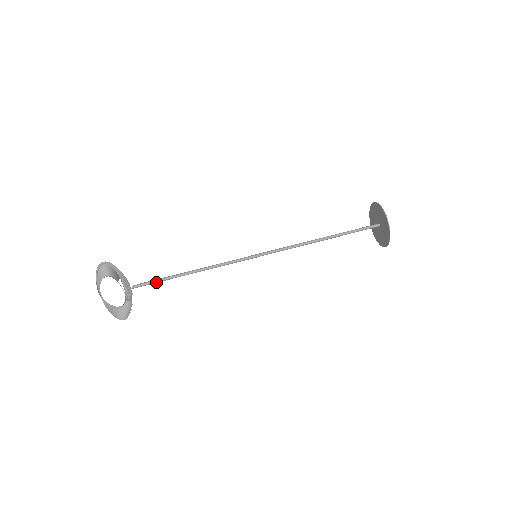
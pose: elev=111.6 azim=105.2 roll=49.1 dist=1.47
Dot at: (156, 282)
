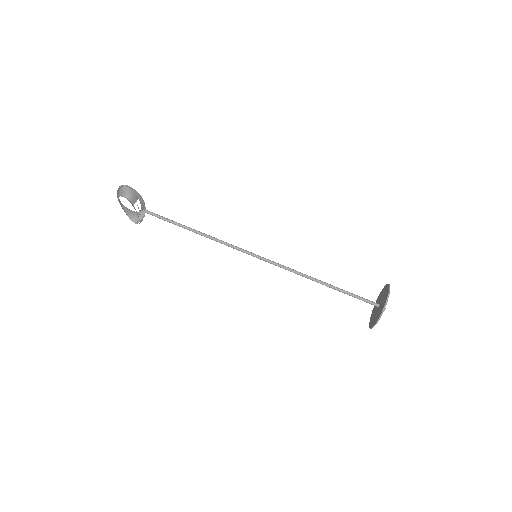
Dot at: (165, 220)
